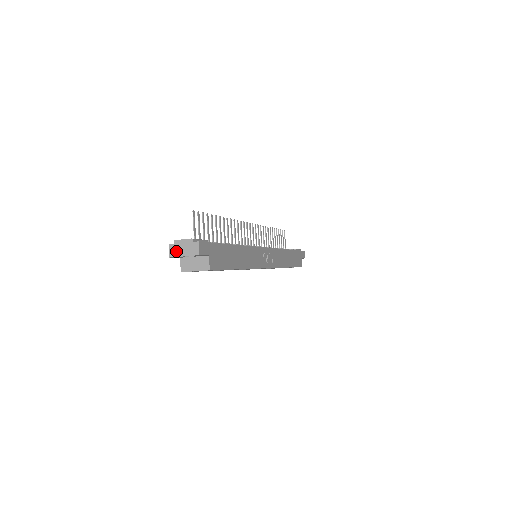
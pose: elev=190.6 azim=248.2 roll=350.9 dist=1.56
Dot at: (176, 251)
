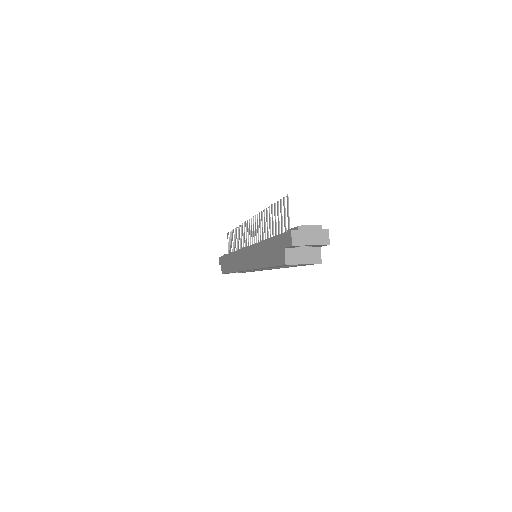
Dot at: (301, 239)
